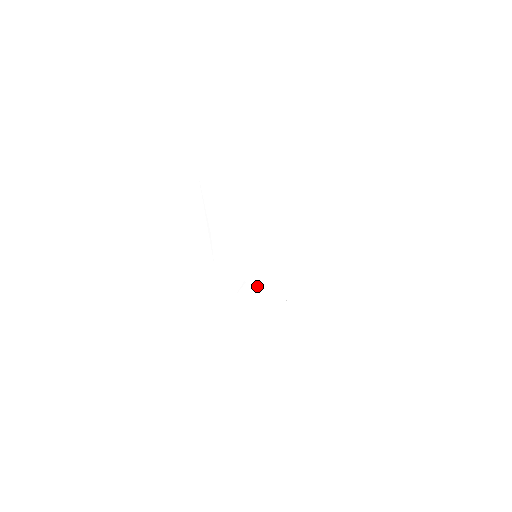
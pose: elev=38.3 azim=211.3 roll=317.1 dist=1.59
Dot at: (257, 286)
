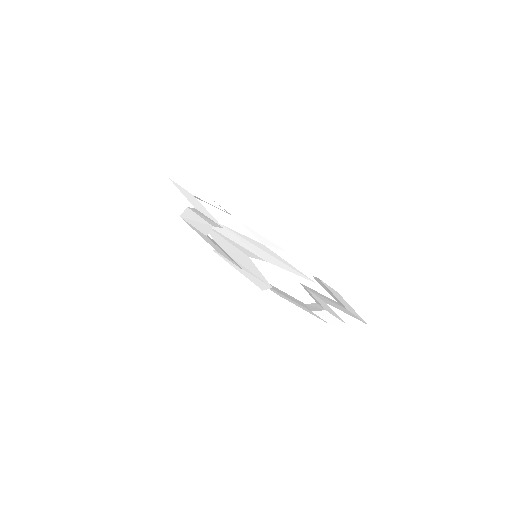
Dot at: (279, 265)
